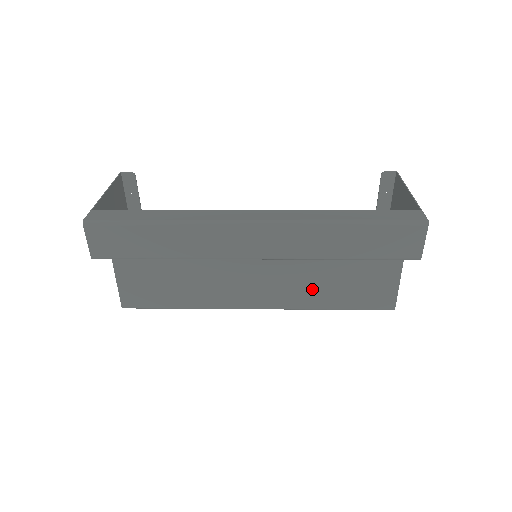
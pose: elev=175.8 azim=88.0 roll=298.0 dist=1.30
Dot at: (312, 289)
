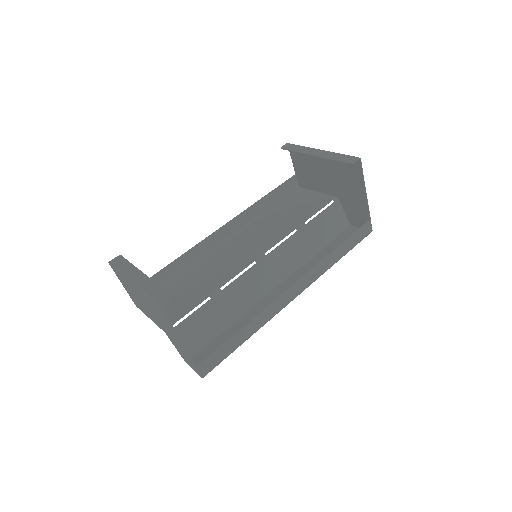
Dot at: (269, 223)
